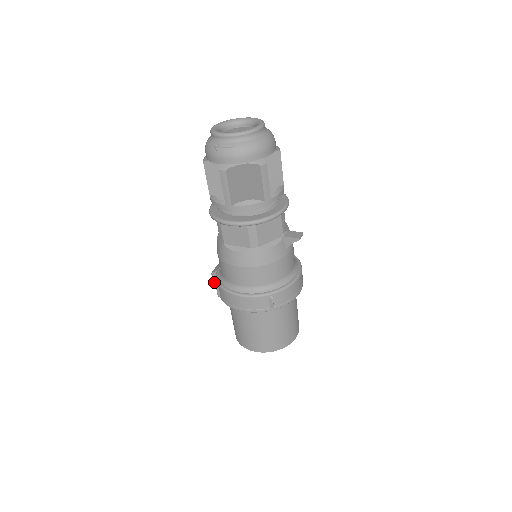
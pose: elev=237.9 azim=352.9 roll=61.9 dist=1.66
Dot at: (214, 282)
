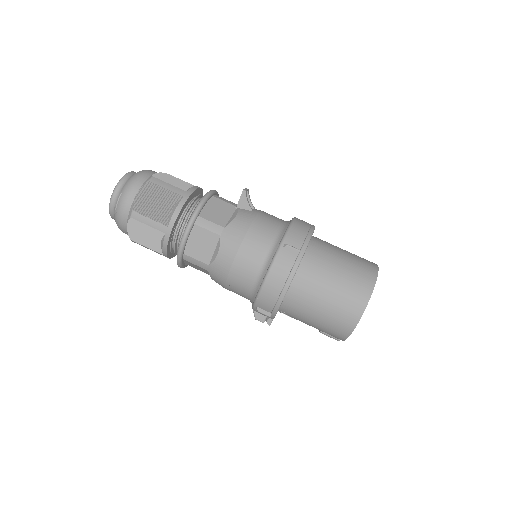
Dot at: occluded
